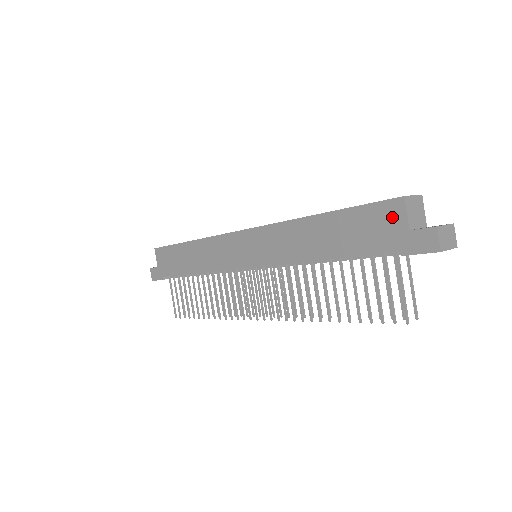
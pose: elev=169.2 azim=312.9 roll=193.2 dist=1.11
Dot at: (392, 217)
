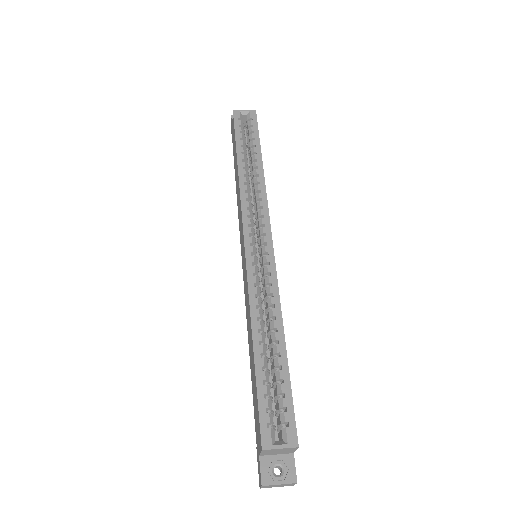
Dot at: (259, 436)
